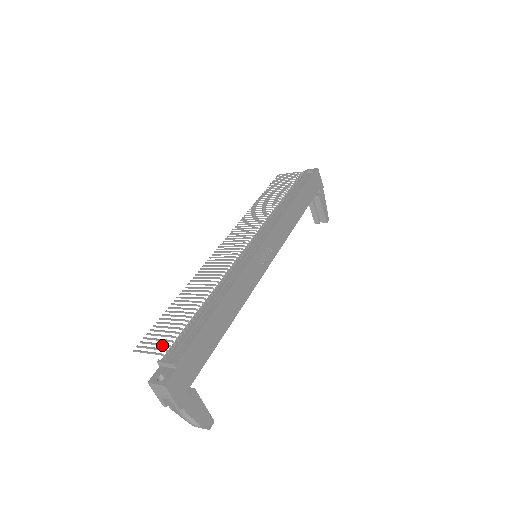
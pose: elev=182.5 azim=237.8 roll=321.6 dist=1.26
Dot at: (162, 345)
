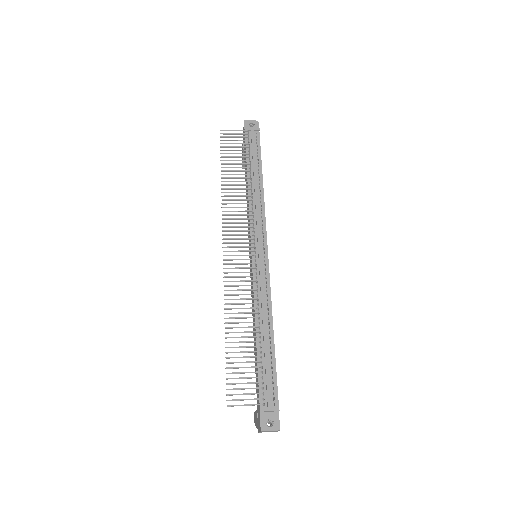
Dot at: occluded
